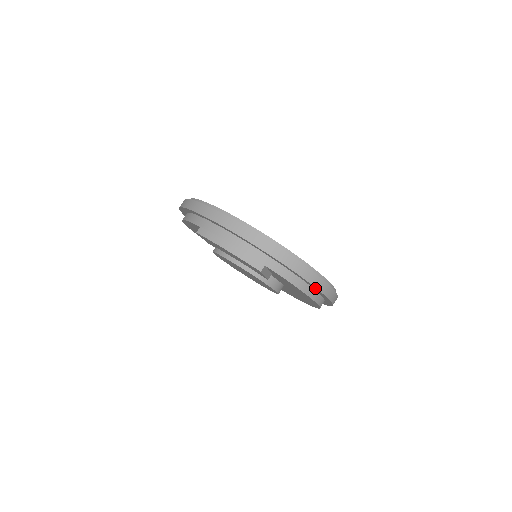
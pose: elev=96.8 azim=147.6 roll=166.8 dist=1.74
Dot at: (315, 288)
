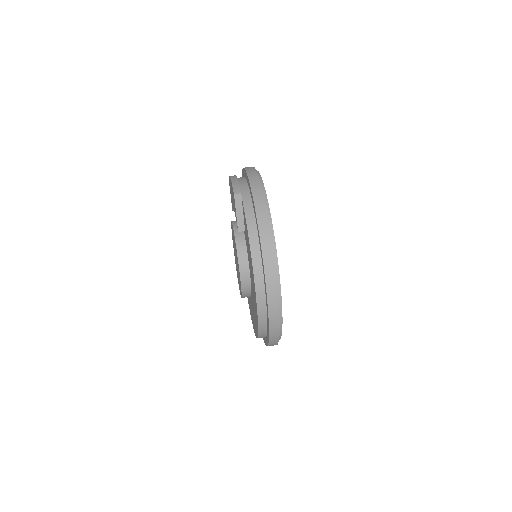
Dot at: (260, 241)
